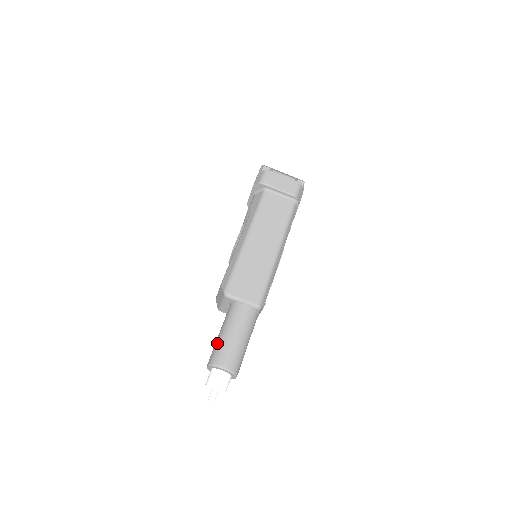
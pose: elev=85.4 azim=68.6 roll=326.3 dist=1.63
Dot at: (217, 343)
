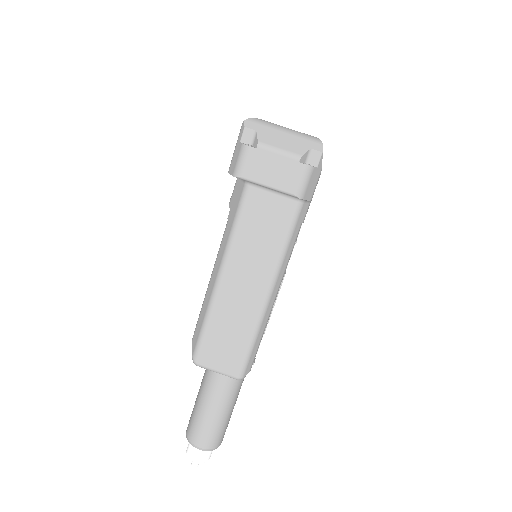
Dot at: (193, 414)
